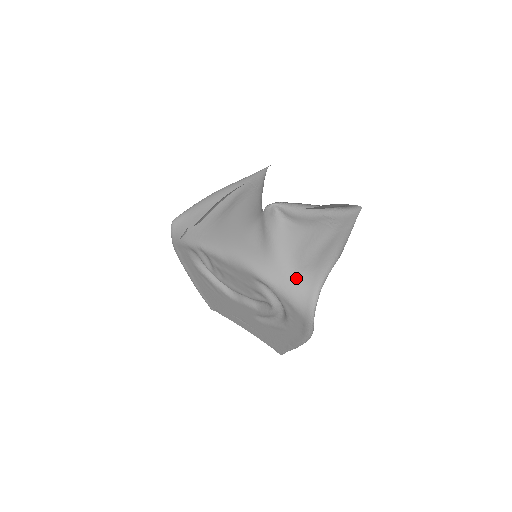
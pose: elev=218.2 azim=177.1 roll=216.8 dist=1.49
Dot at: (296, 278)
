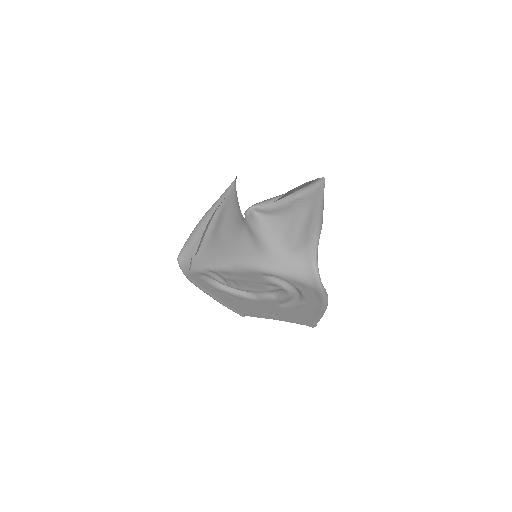
Dot at: (293, 259)
